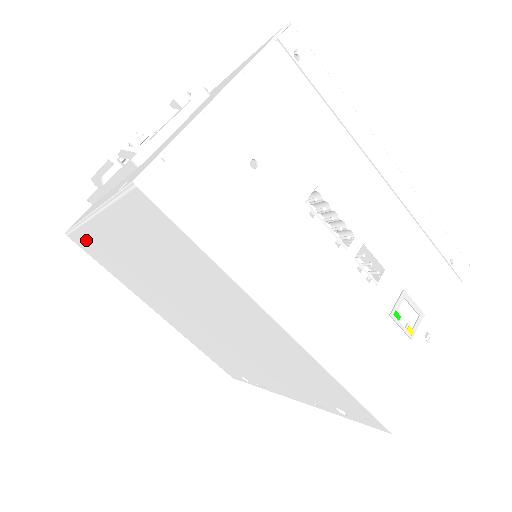
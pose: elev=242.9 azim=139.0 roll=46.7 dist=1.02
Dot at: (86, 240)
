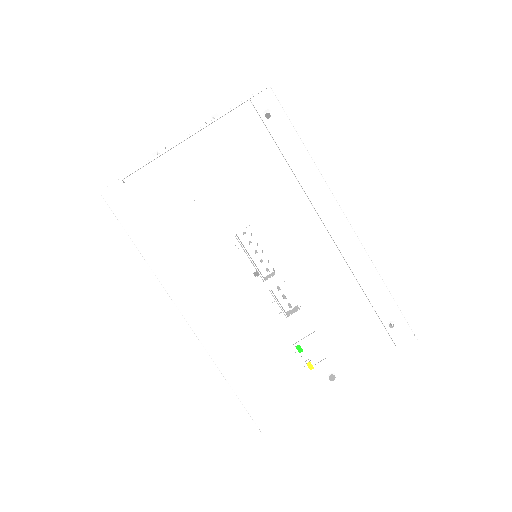
Dot at: occluded
